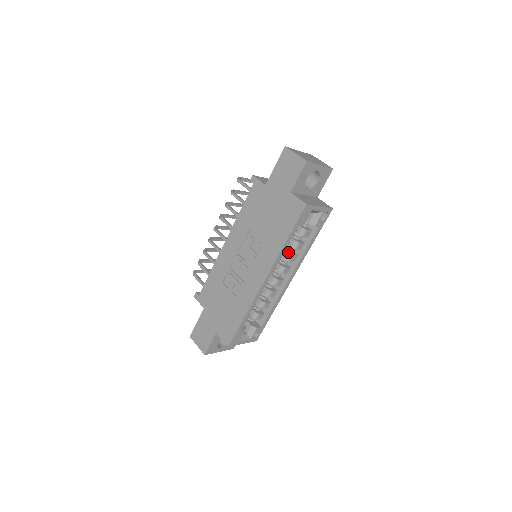
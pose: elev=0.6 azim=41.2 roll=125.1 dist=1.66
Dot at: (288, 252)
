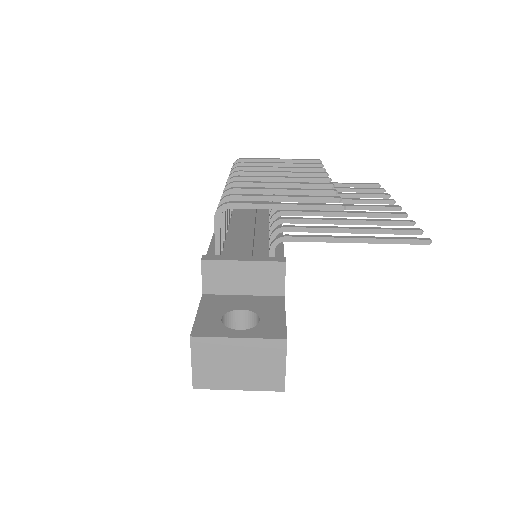
Dot at: occluded
